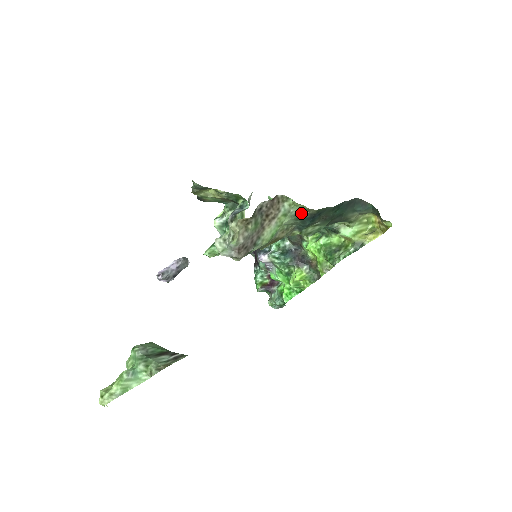
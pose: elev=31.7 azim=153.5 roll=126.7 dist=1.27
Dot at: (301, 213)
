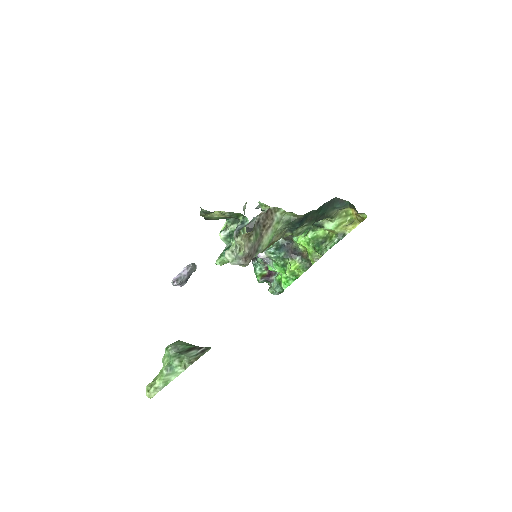
Dot at: (291, 219)
